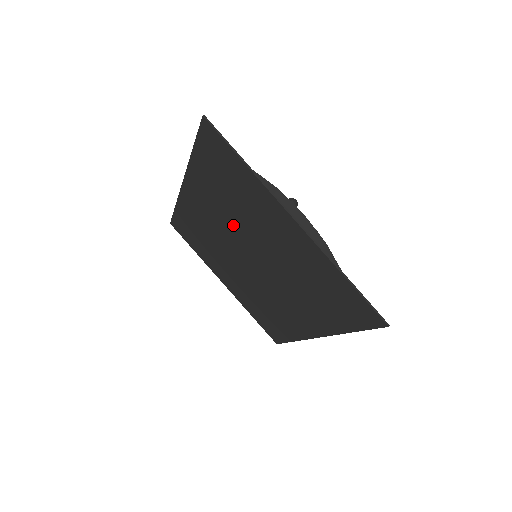
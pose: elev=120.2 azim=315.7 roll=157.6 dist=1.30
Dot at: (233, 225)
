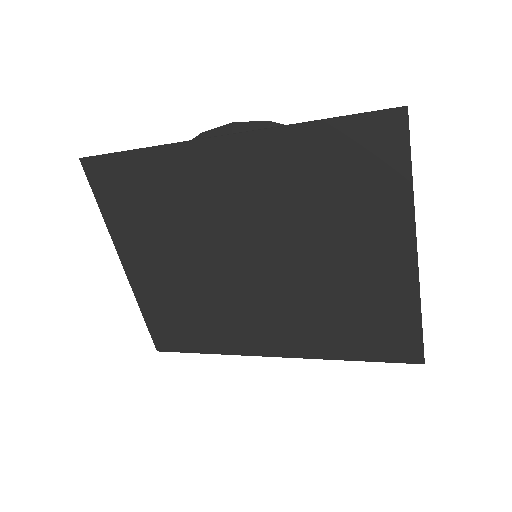
Dot at: (277, 218)
